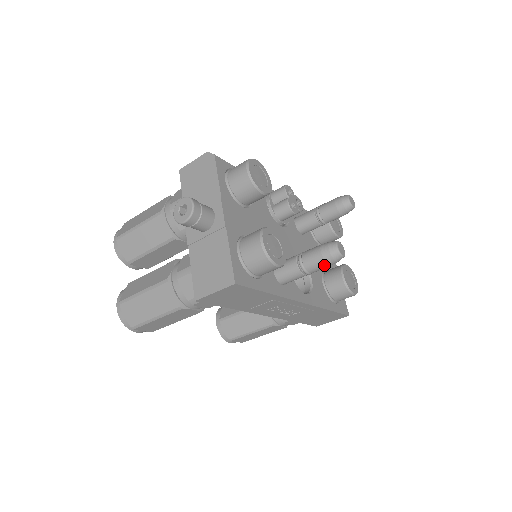
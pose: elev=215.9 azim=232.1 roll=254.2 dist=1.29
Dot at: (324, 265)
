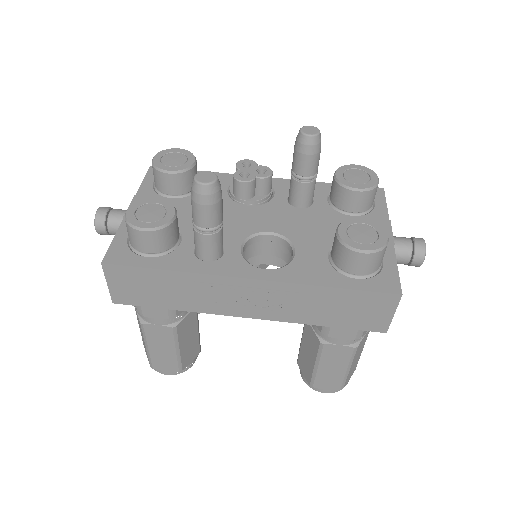
Dot at: (199, 208)
